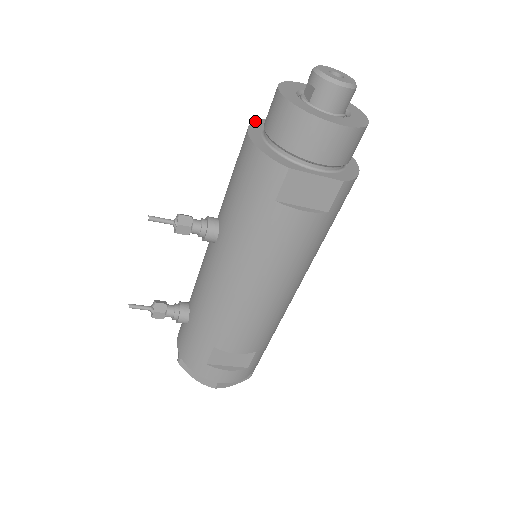
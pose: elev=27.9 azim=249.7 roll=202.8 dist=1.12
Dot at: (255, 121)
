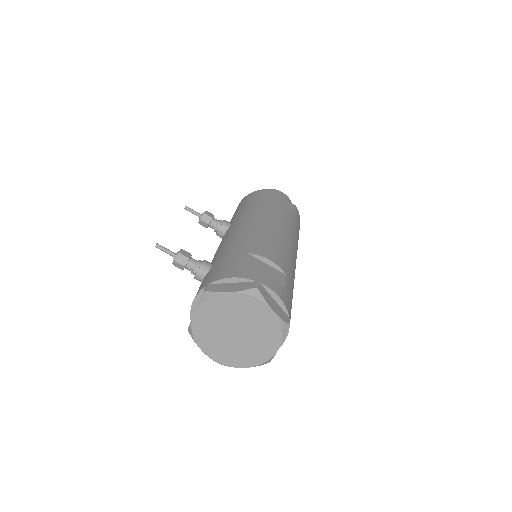
Dot at: occluded
